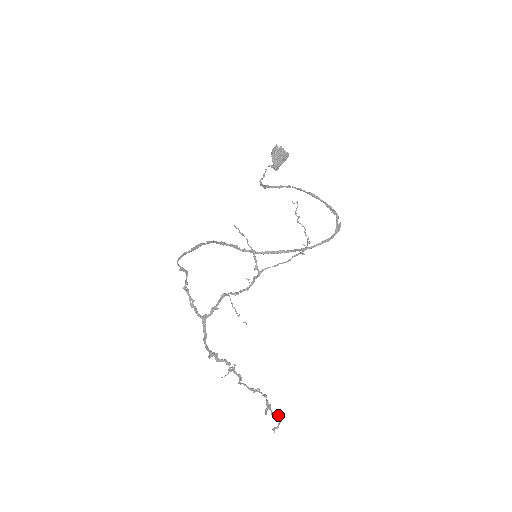
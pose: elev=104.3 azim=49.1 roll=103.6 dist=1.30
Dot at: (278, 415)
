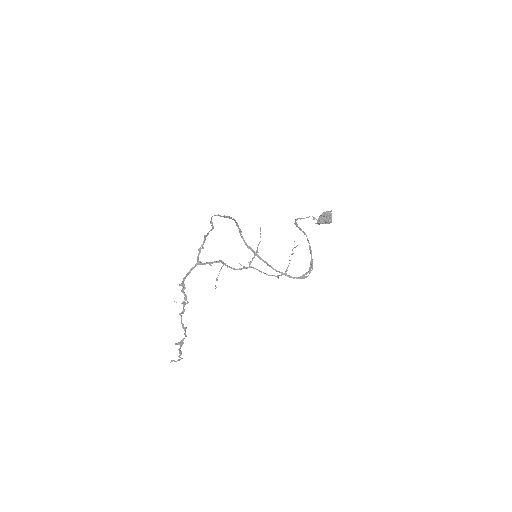
Dot at: occluded
